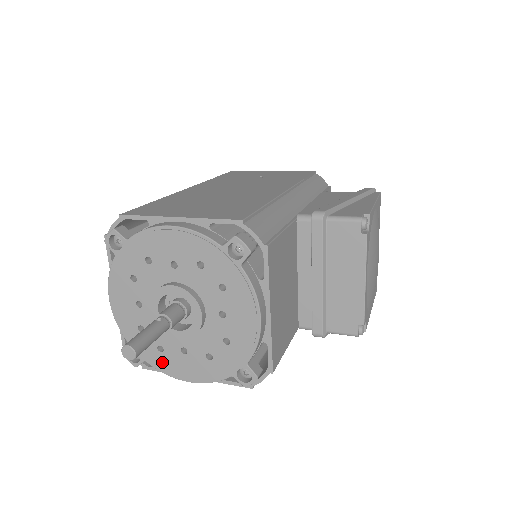
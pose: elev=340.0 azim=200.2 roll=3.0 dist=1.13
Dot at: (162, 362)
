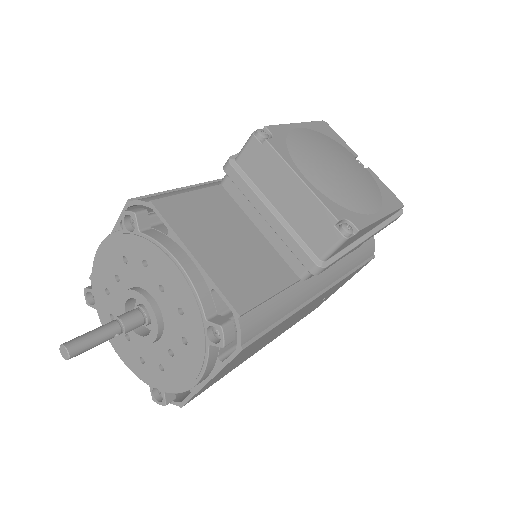
Dot at: (170, 381)
